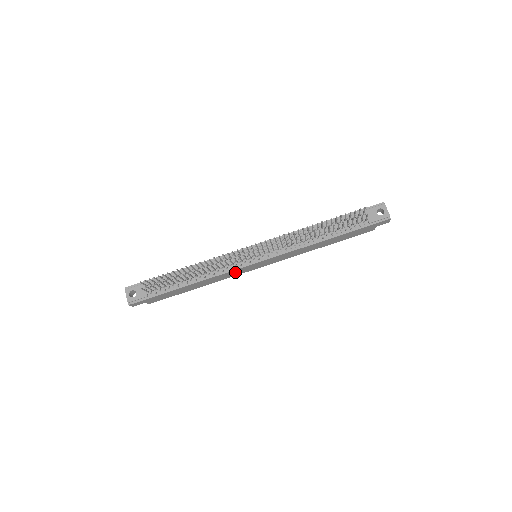
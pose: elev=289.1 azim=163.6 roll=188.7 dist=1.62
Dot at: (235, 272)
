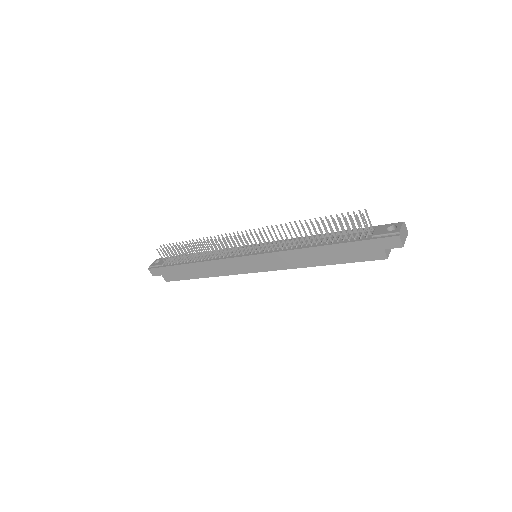
Dot at: (231, 265)
